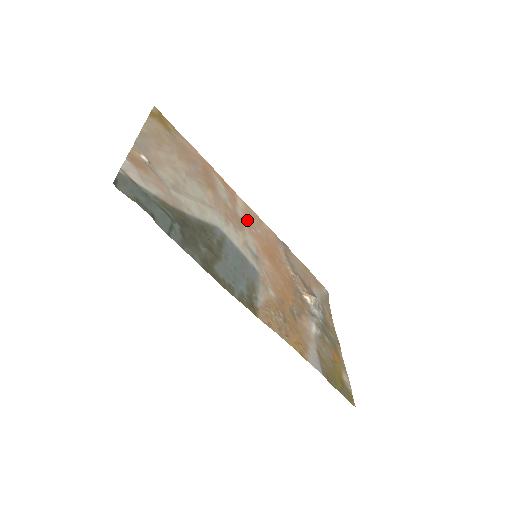
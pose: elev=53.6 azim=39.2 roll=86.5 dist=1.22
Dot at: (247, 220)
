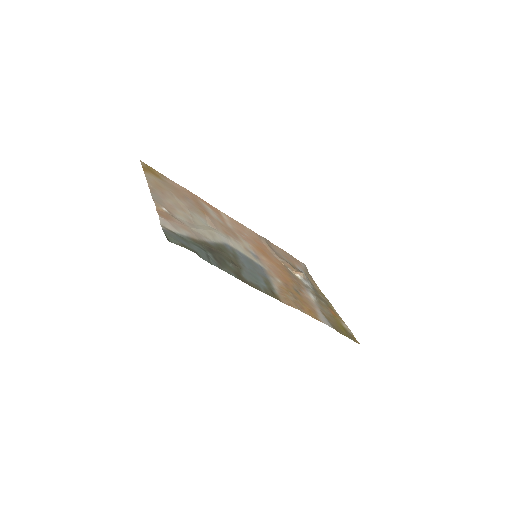
Dot at: (236, 229)
